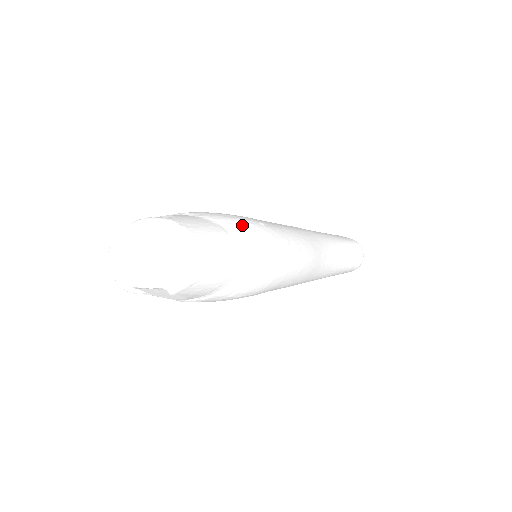
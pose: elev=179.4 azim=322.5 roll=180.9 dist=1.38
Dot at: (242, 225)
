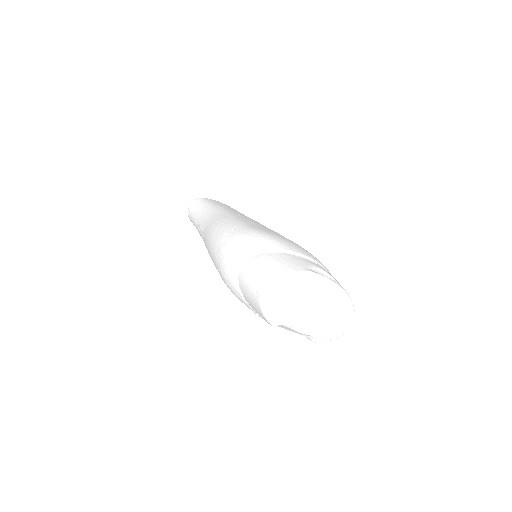
Dot at: occluded
